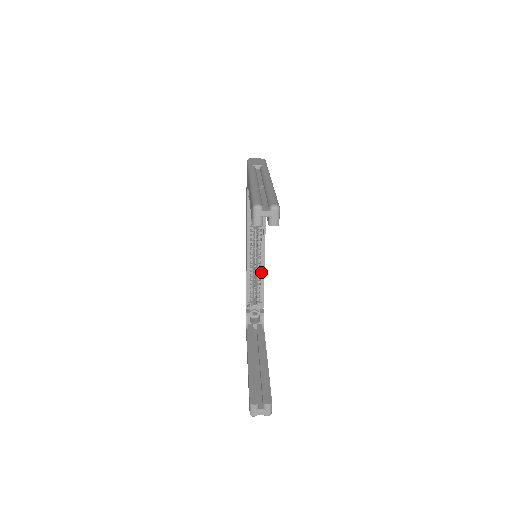
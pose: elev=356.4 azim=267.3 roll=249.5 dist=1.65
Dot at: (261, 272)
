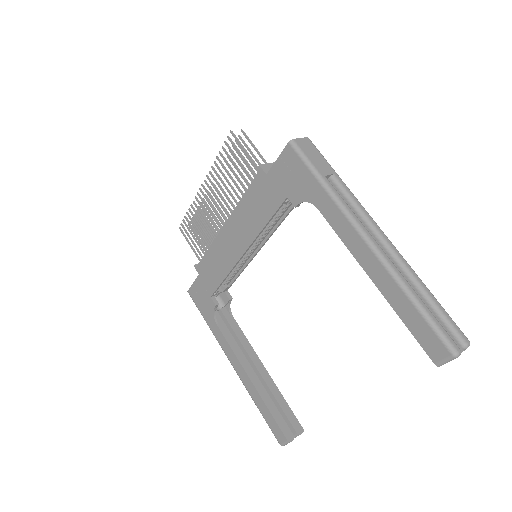
Dot at: (245, 262)
